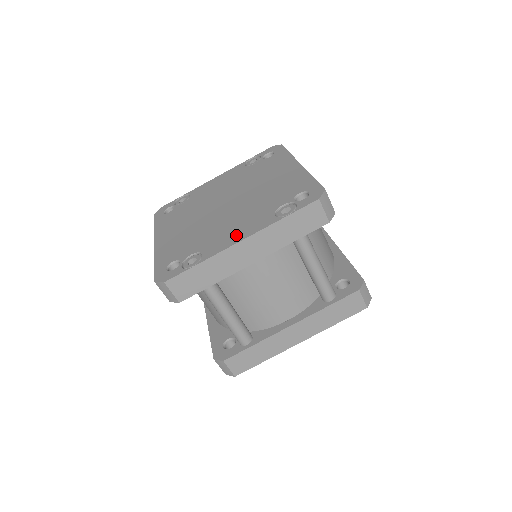
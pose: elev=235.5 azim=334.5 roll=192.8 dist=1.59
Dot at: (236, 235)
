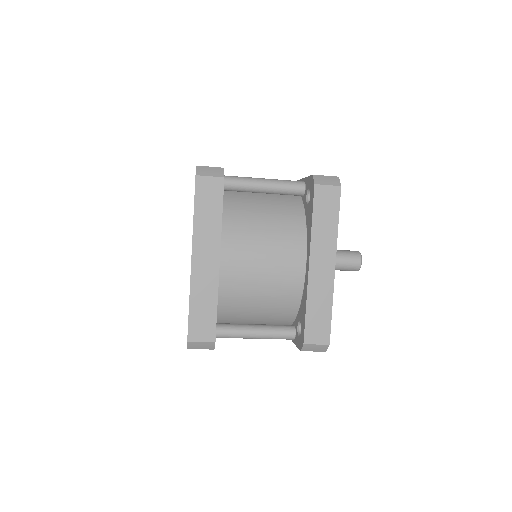
Dot at: occluded
